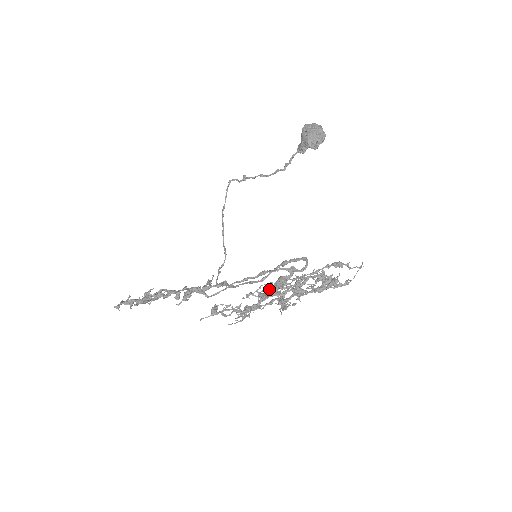
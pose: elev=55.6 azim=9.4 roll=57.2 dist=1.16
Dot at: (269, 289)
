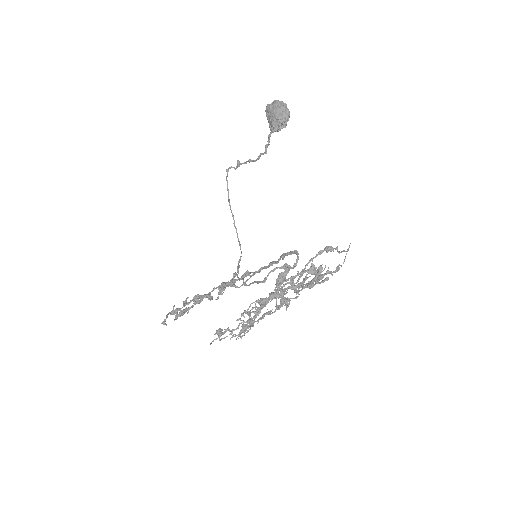
Dot at: (259, 304)
